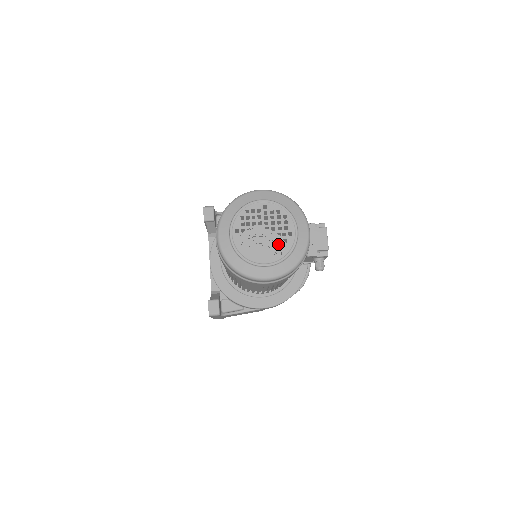
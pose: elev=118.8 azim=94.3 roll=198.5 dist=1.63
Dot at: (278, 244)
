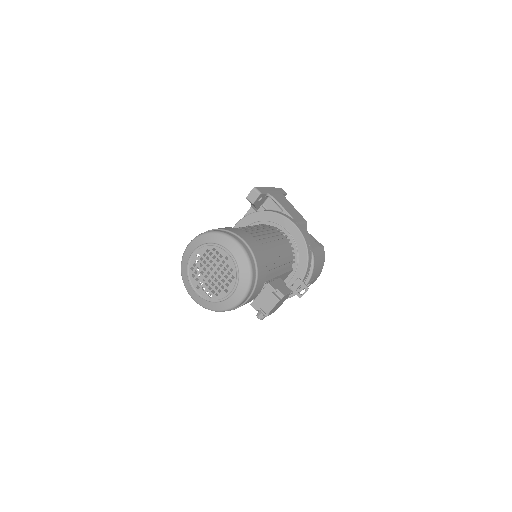
Dot at: (214, 289)
